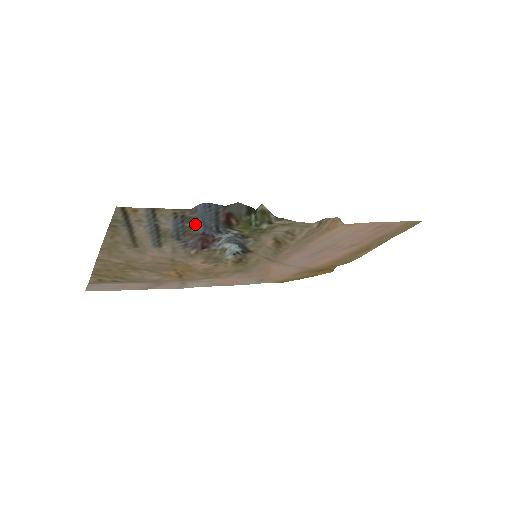
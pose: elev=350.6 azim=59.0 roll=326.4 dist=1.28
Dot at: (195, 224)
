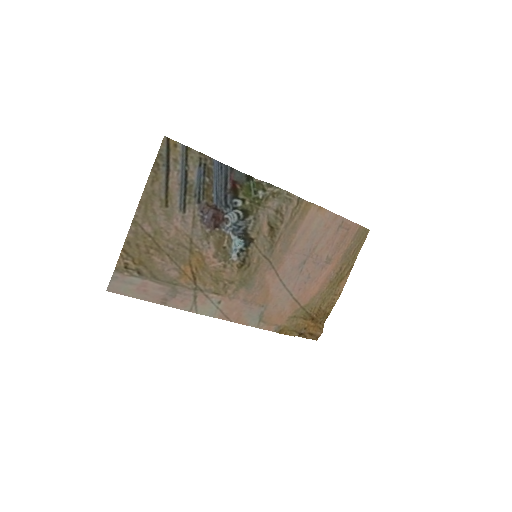
Dot at: (212, 182)
